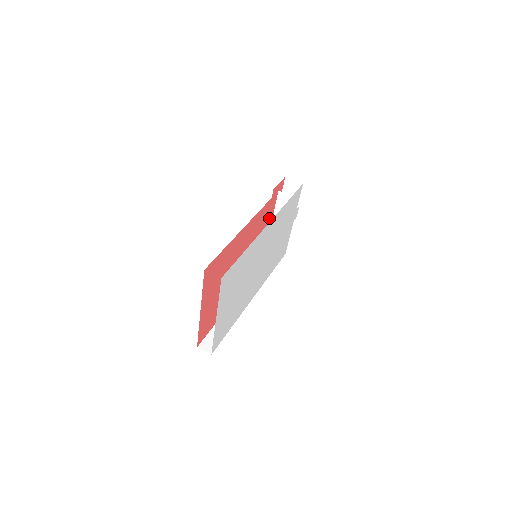
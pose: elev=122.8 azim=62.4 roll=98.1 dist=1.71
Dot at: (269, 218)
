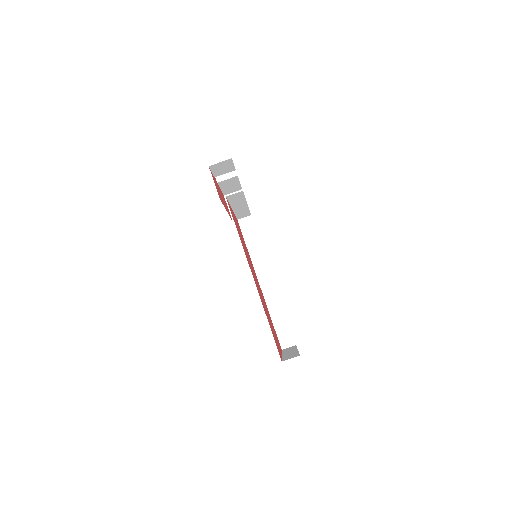
Dot at: (233, 215)
